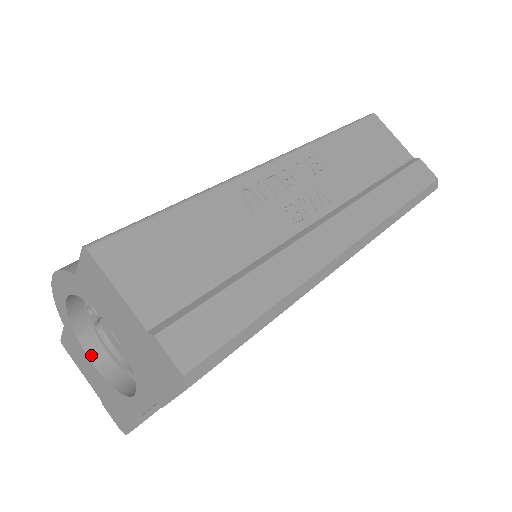
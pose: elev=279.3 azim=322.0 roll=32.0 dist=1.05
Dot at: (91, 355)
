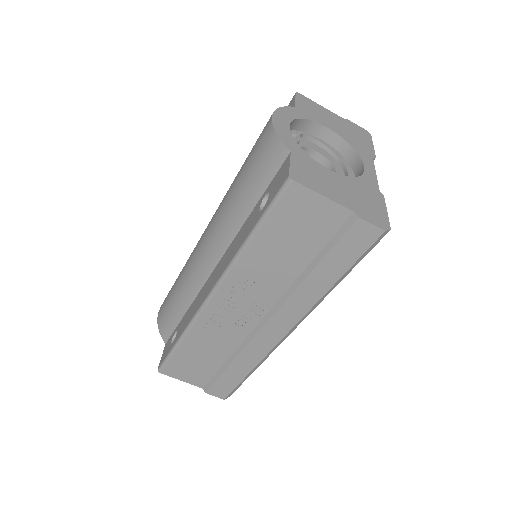
Dot at: occluded
